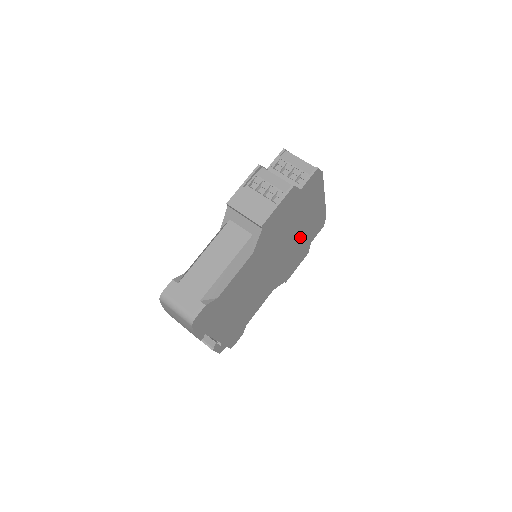
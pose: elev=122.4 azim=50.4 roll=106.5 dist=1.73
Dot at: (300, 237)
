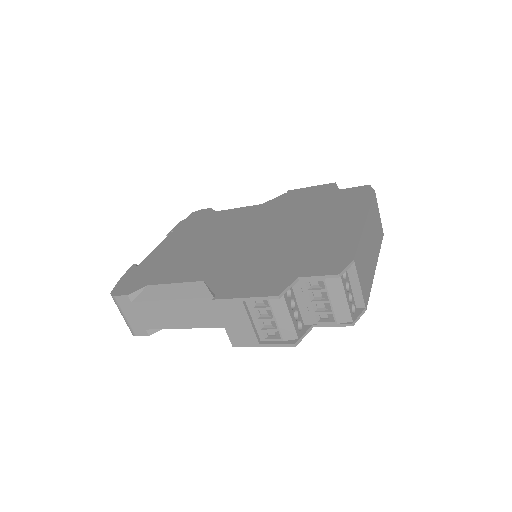
Dot at: occluded
